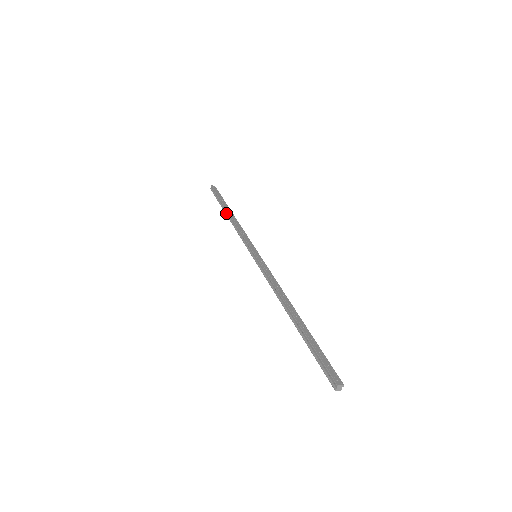
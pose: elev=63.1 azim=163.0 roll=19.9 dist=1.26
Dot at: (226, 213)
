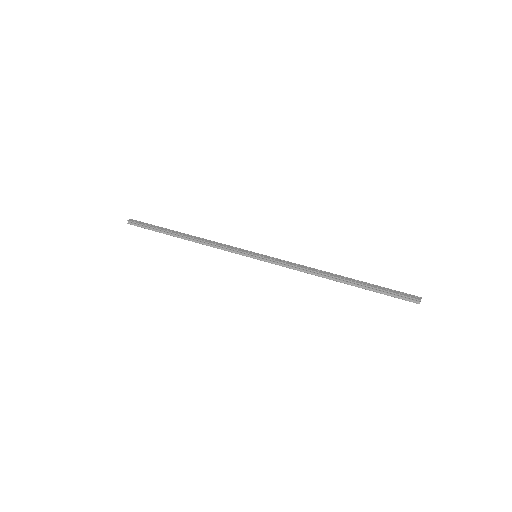
Dot at: (179, 237)
